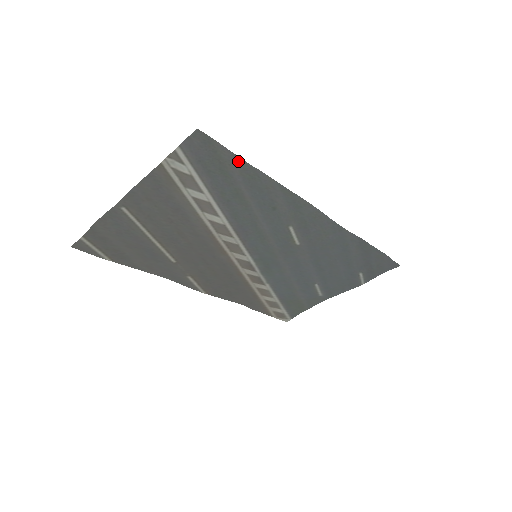
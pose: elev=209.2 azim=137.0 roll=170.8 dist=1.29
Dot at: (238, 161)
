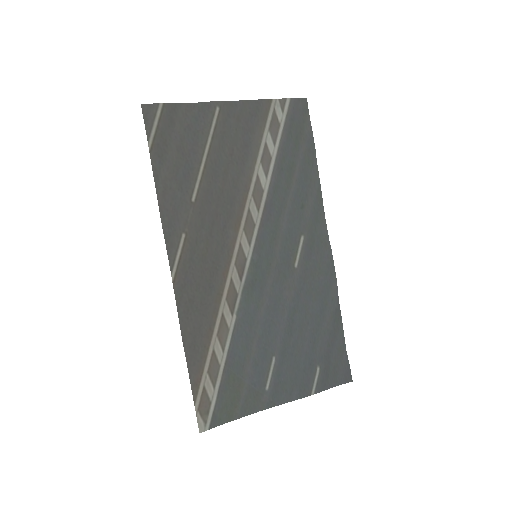
Dot at: (310, 140)
